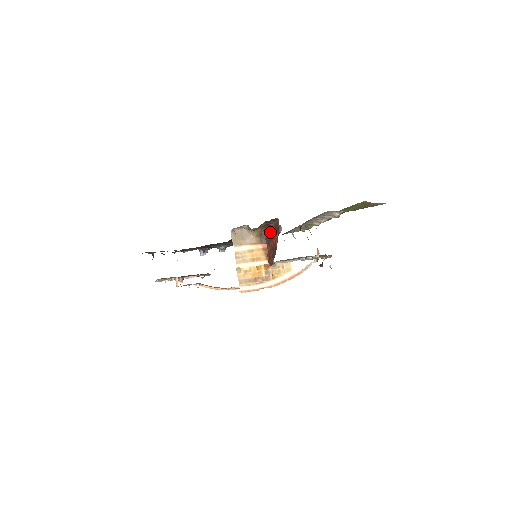
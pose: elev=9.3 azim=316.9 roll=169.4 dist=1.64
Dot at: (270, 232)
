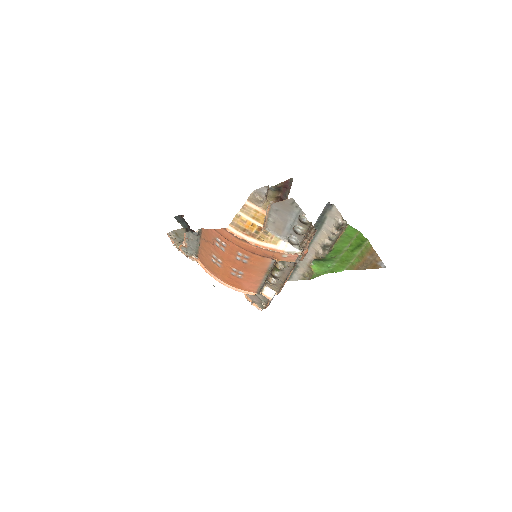
Dot at: occluded
